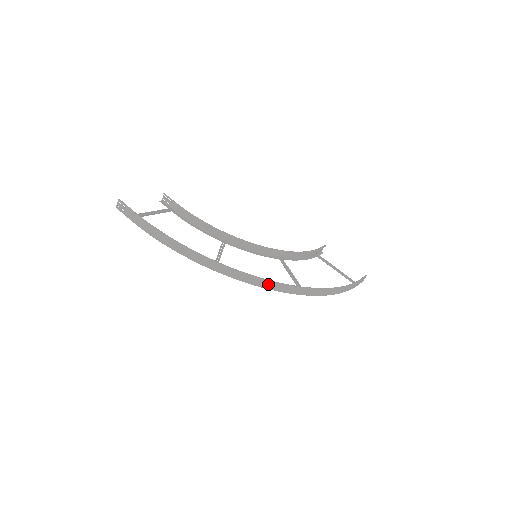
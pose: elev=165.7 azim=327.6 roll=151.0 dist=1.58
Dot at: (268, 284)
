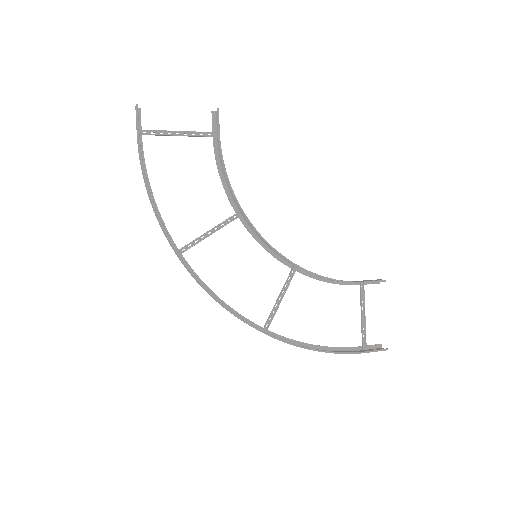
Dot at: (221, 305)
